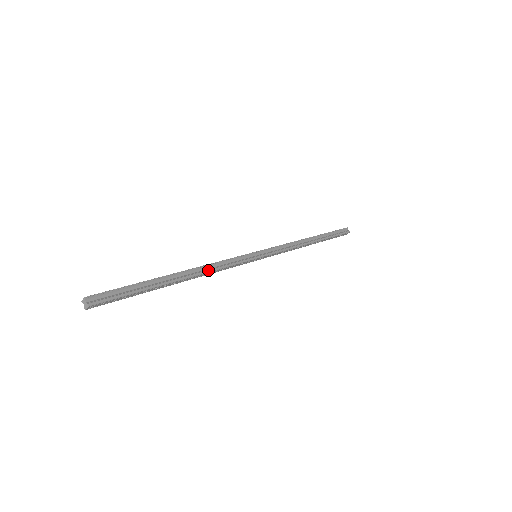
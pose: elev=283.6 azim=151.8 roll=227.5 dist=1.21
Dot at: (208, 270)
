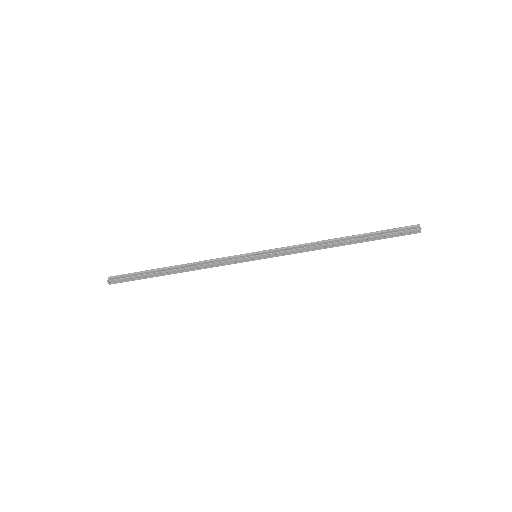
Dot at: (197, 265)
